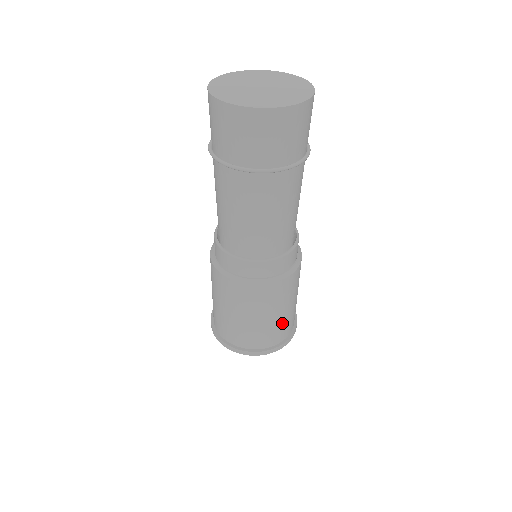
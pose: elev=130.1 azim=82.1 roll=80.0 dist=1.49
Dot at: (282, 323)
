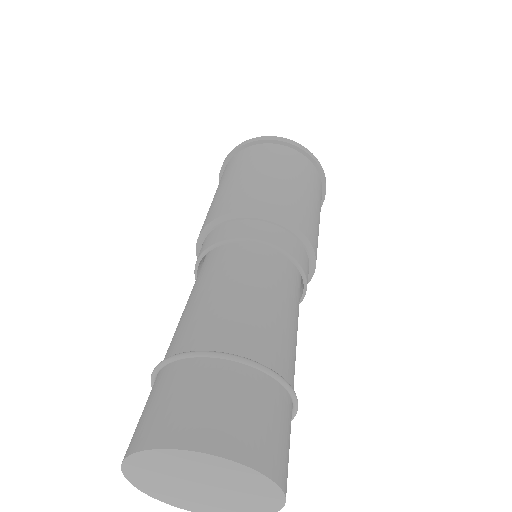
Dot at: occluded
